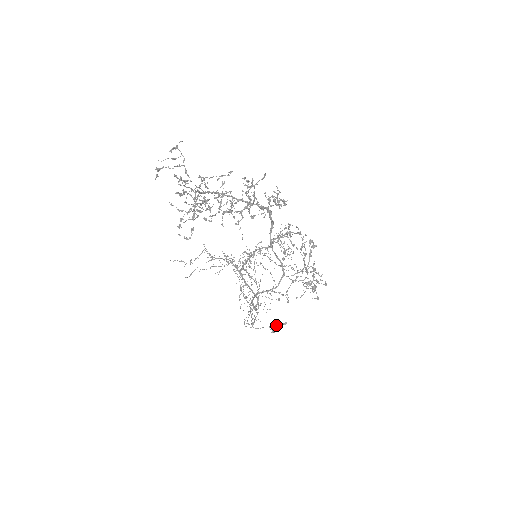
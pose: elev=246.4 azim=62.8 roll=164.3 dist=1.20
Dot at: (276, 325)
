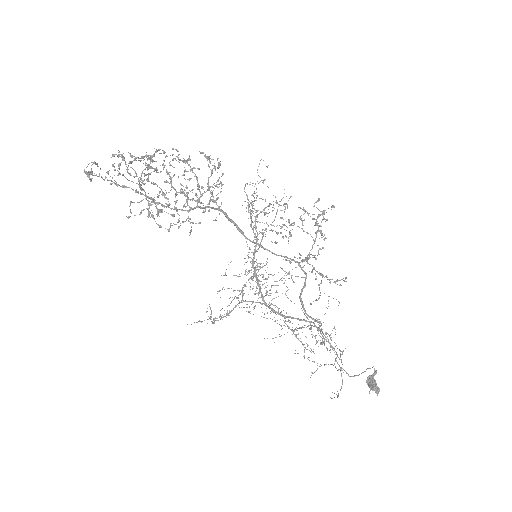
Dot at: (370, 383)
